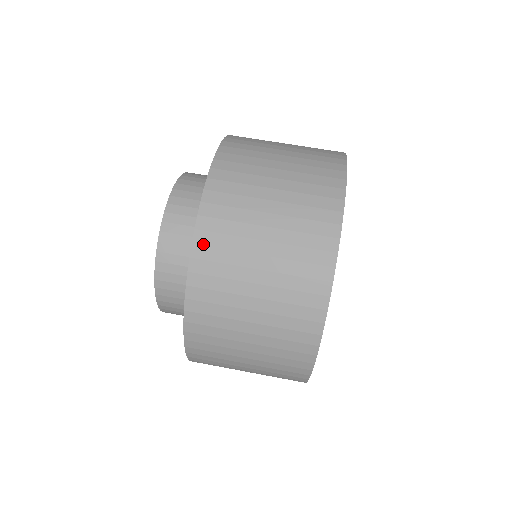
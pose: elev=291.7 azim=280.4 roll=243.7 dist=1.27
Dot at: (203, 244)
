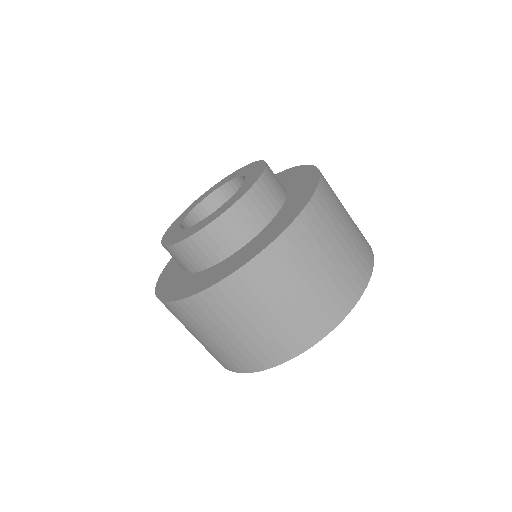
Dot at: (182, 307)
